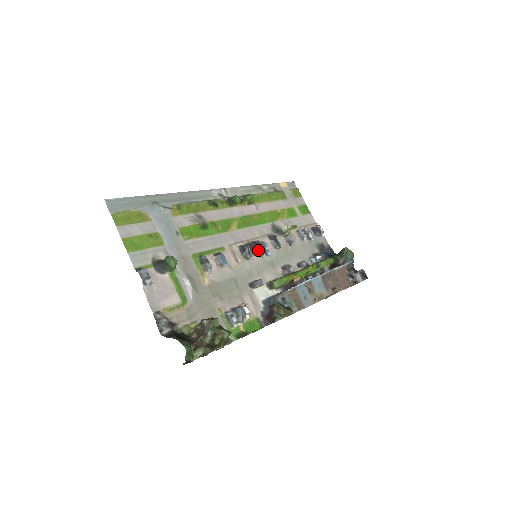
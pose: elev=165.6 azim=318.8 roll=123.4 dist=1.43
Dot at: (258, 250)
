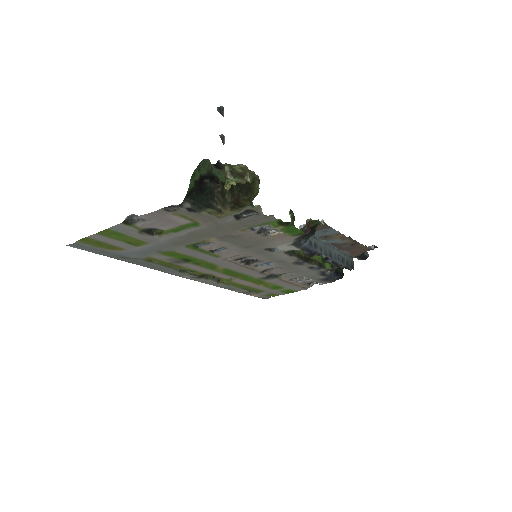
Dot at: occluded
